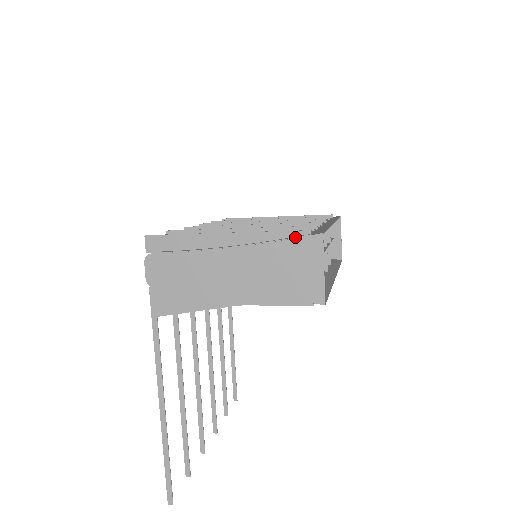
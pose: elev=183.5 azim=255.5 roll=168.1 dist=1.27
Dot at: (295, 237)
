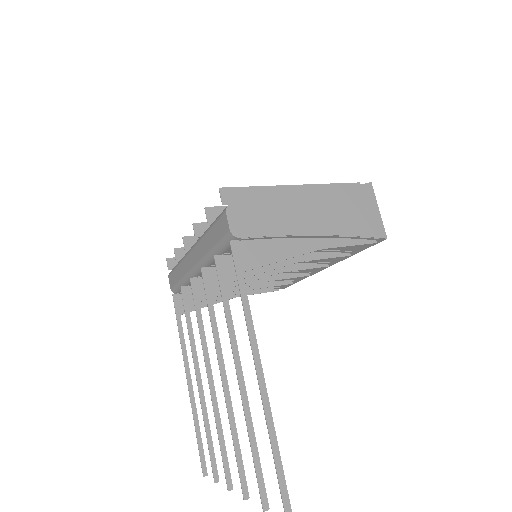
Dot at: (353, 186)
